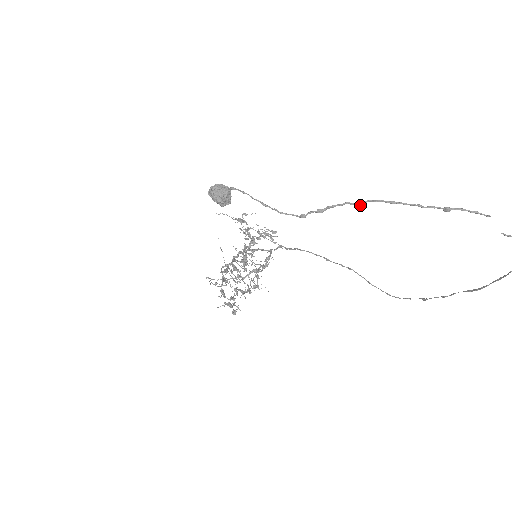
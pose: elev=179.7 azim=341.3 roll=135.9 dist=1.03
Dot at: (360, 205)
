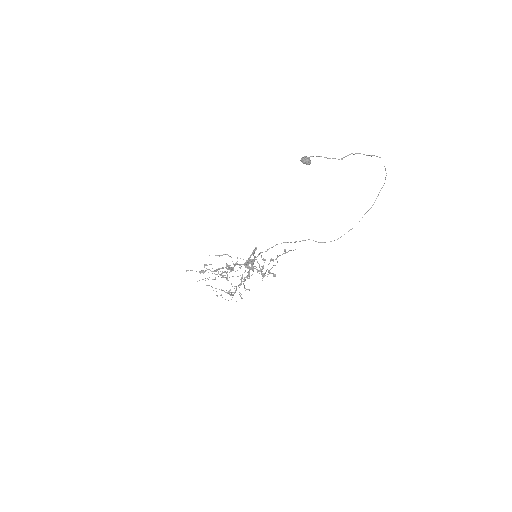
Dot at: occluded
